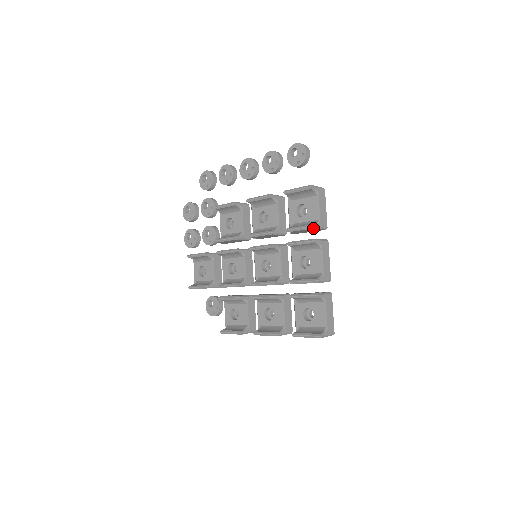
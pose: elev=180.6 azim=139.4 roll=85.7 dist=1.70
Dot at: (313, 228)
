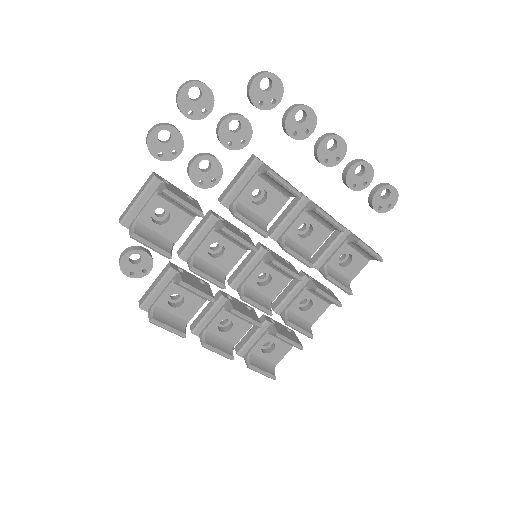
Dot at: (349, 294)
